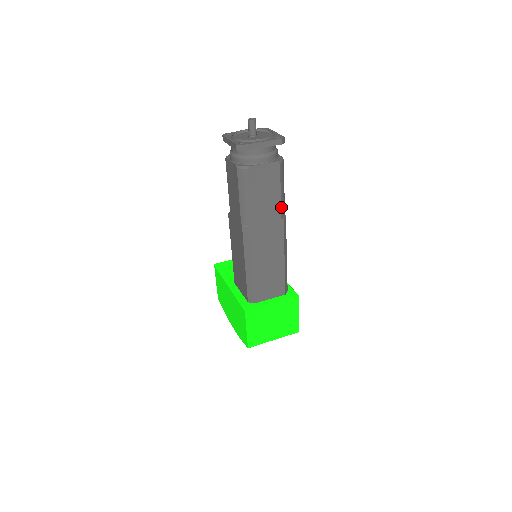
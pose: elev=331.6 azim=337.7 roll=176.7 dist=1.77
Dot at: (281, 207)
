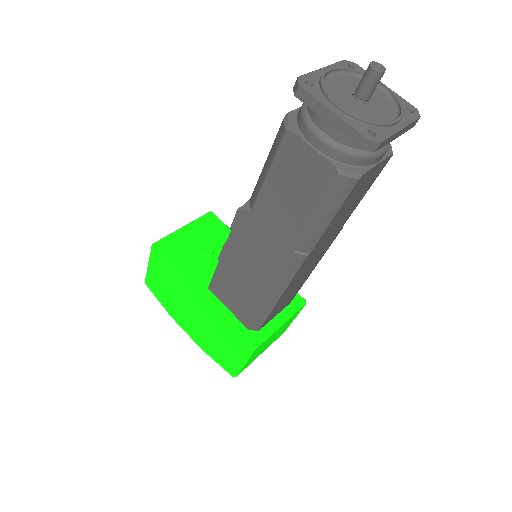
Dot at: (351, 213)
